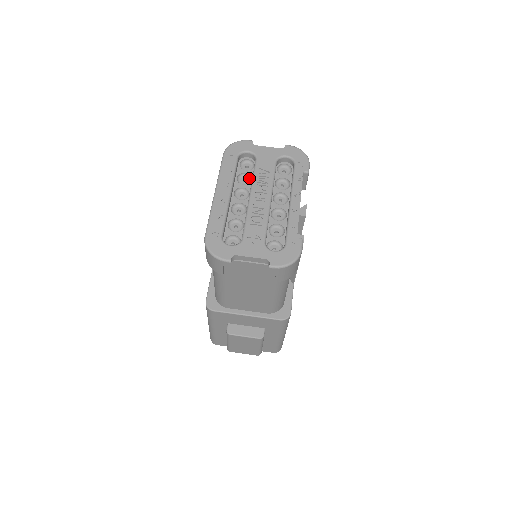
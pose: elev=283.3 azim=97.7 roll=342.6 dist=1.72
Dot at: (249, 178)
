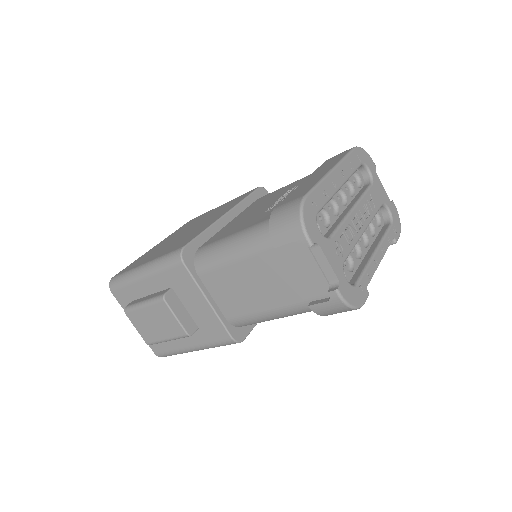
Dot at: (351, 191)
